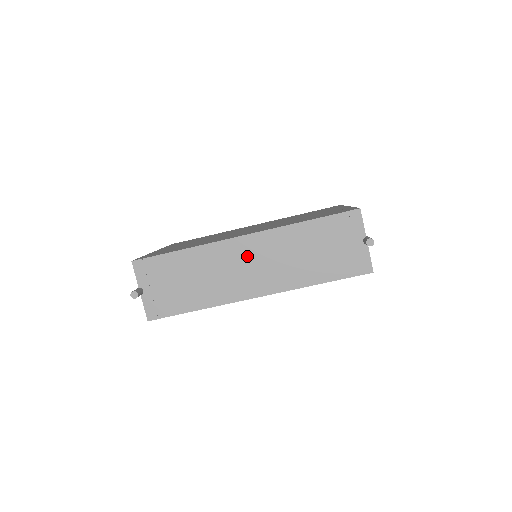
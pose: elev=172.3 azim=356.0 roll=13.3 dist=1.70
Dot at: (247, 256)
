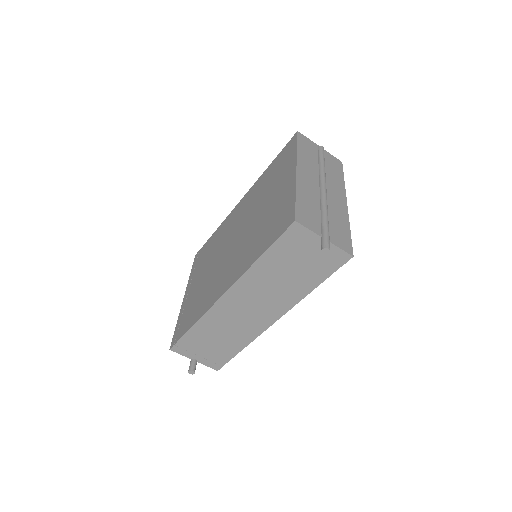
Dot at: (240, 305)
